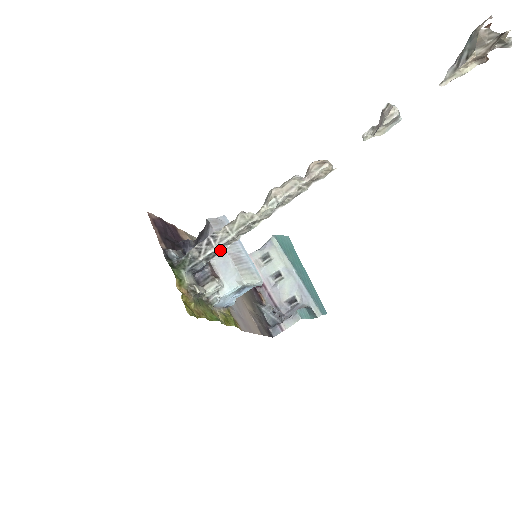
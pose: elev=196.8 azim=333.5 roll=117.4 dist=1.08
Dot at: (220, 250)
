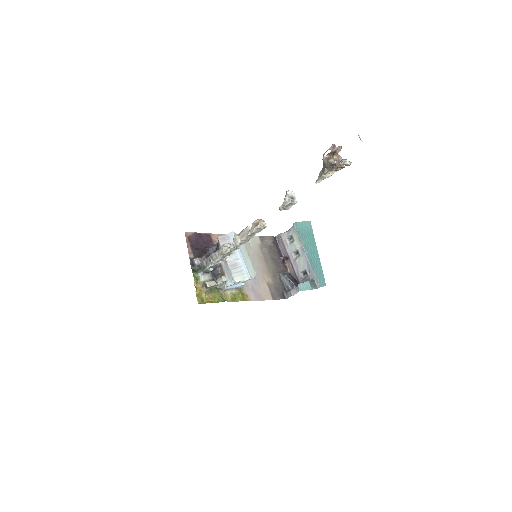
Dot at: (218, 263)
